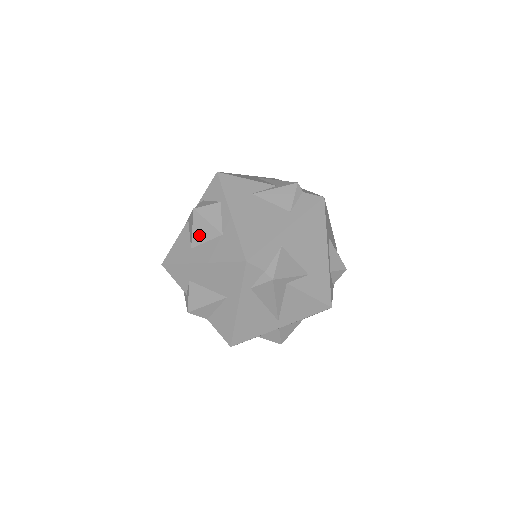
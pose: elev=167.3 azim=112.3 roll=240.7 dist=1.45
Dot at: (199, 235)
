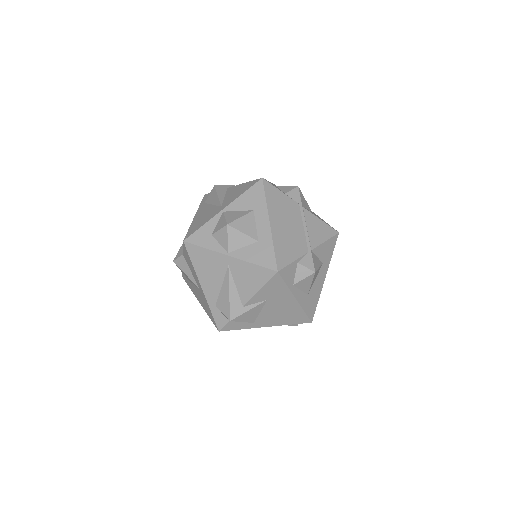
Dot at: occluded
